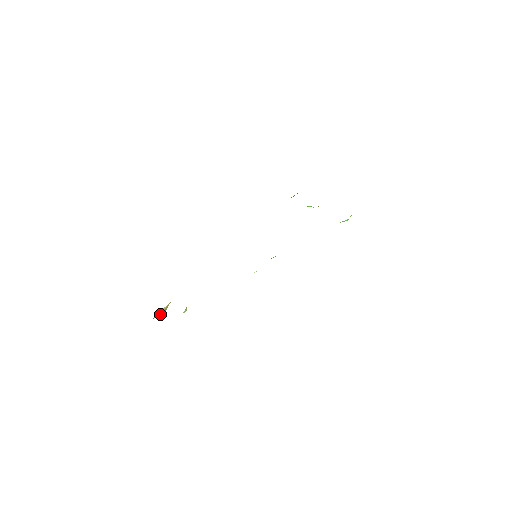
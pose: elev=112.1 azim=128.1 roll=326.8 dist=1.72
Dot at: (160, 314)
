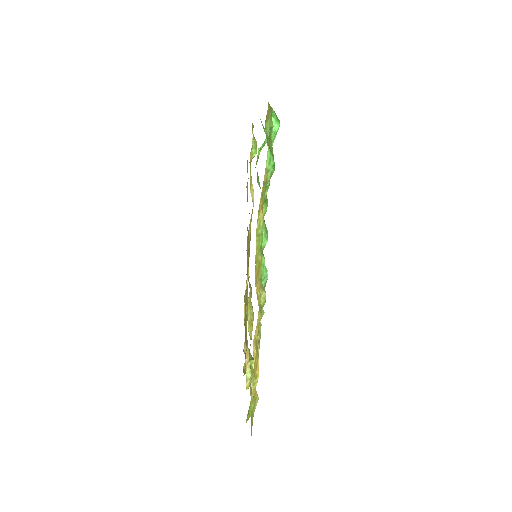
Dot at: occluded
